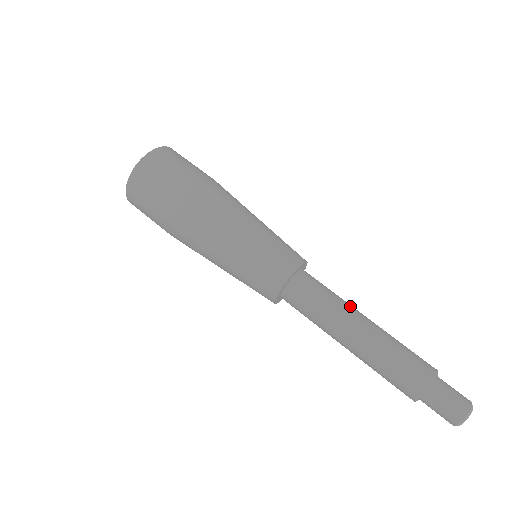
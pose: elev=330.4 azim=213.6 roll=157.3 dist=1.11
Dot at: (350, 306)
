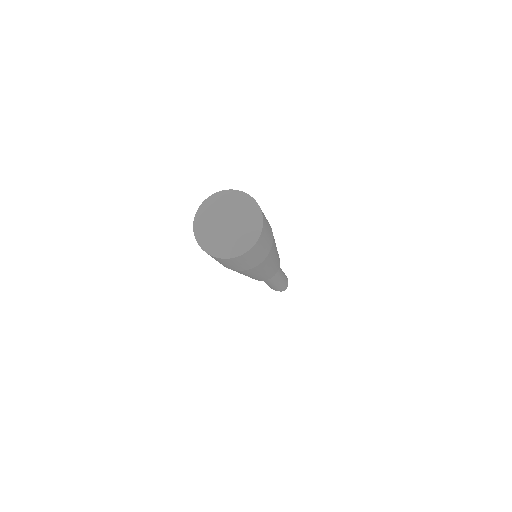
Dot at: occluded
